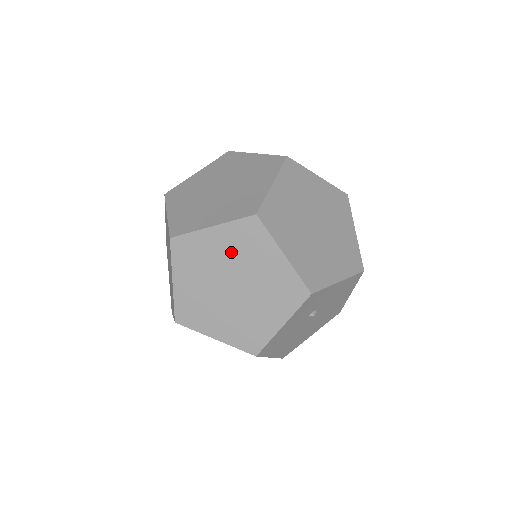
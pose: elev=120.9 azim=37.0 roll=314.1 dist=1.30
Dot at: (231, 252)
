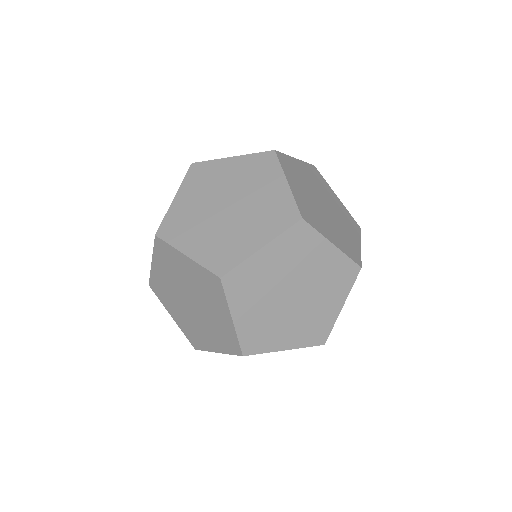
Dot at: (285, 264)
